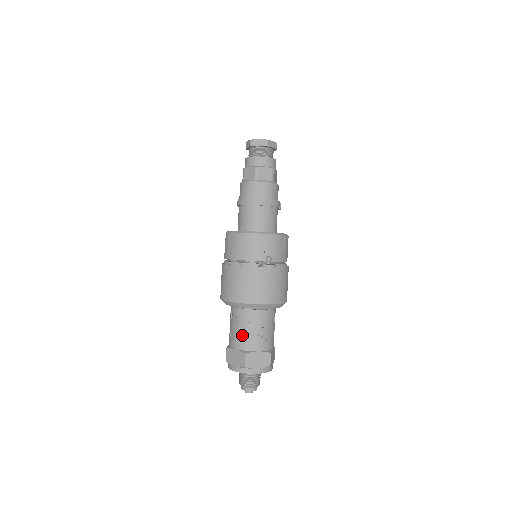
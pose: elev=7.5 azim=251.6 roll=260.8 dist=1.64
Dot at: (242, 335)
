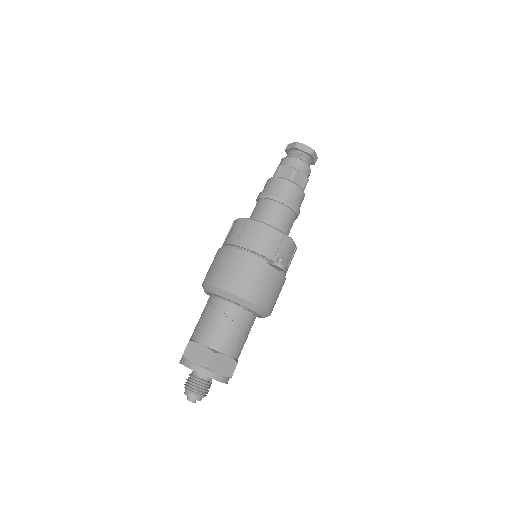
Dot at: (217, 331)
